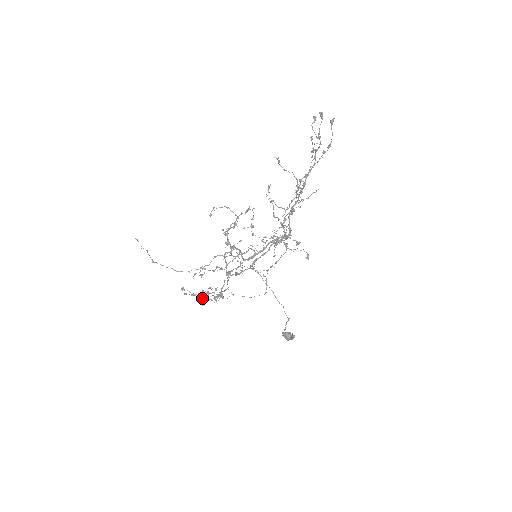
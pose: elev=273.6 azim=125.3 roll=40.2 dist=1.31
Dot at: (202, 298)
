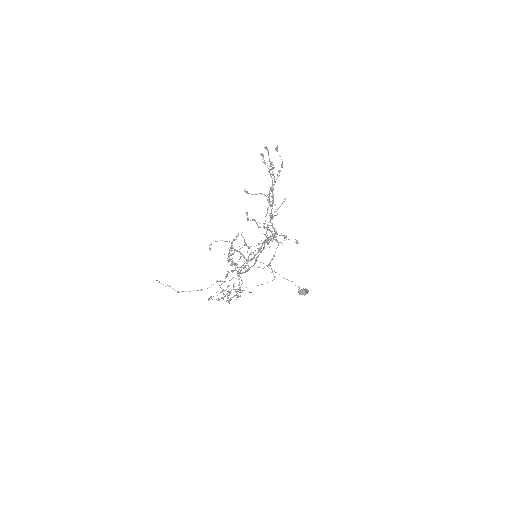
Dot at: occluded
